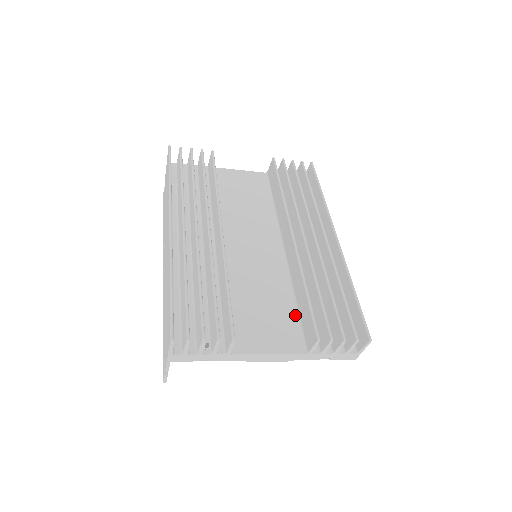
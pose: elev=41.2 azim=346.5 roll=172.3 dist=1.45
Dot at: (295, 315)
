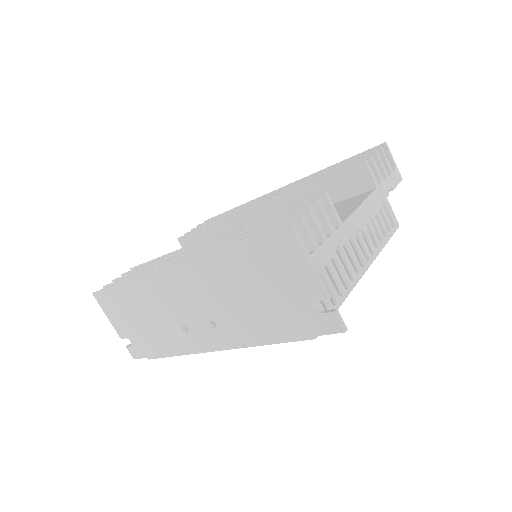
Dot at: occluded
